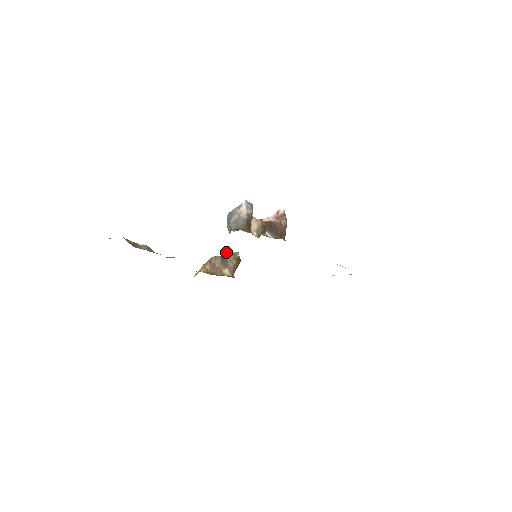
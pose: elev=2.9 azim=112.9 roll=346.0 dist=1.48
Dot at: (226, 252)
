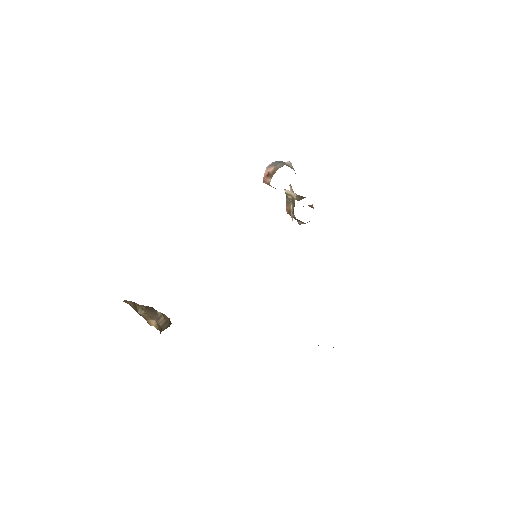
Dot at: occluded
